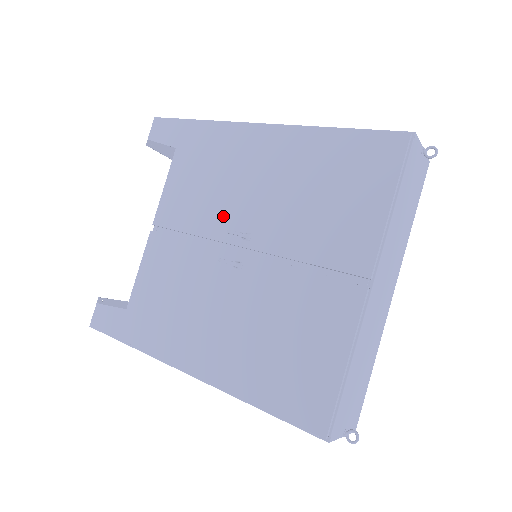
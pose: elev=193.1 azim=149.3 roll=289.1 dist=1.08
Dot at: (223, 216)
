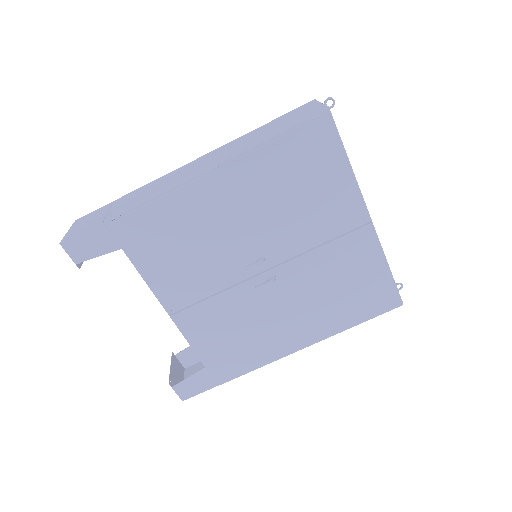
Dot at: (228, 262)
